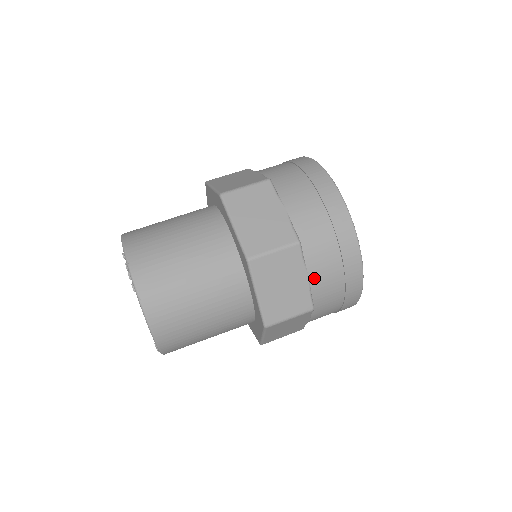
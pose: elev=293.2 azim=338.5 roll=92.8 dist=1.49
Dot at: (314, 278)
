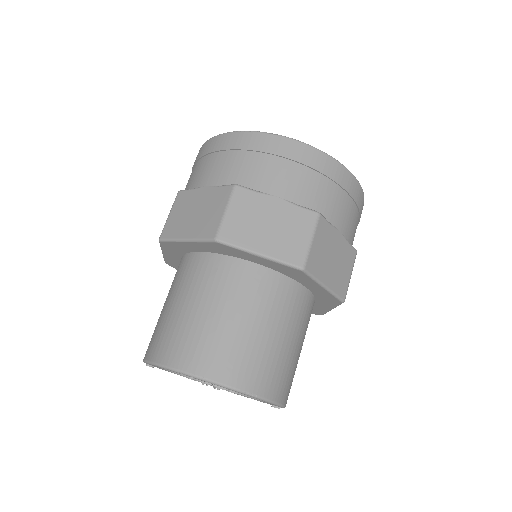
Dot at: (343, 229)
